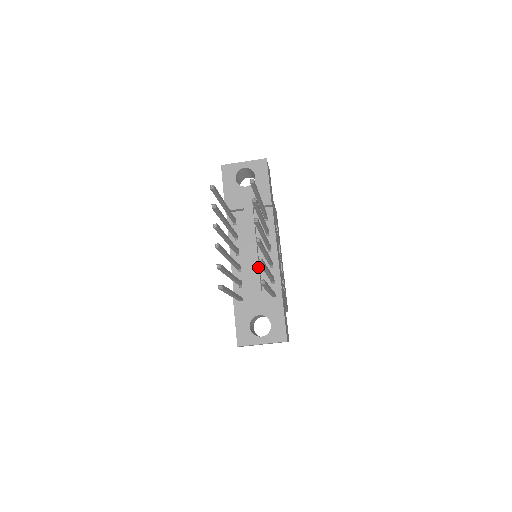
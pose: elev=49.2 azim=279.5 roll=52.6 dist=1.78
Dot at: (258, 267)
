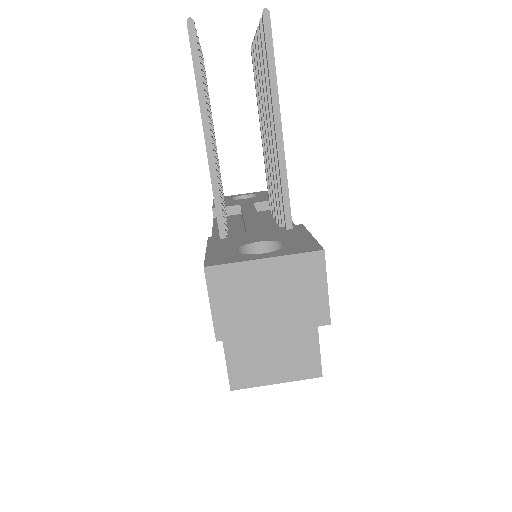
Dot at: (259, 220)
